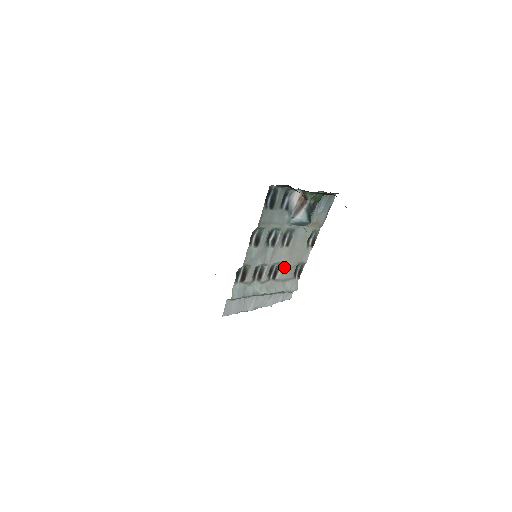
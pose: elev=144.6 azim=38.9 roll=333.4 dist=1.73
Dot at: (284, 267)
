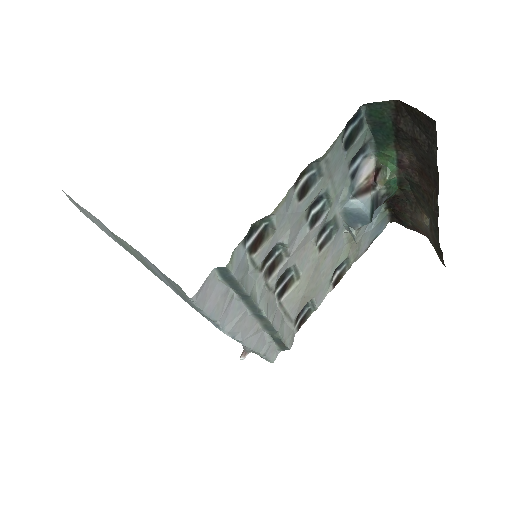
Dot at: (299, 286)
